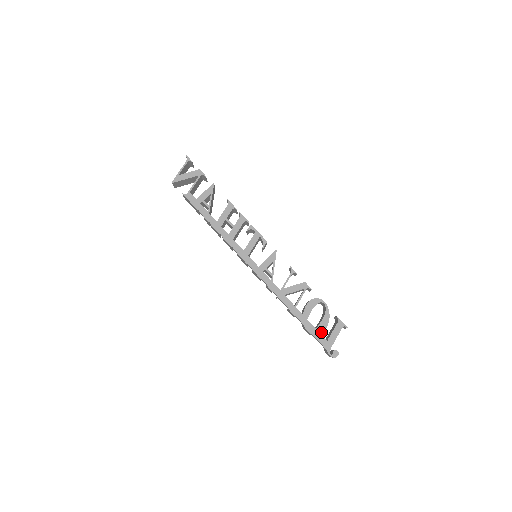
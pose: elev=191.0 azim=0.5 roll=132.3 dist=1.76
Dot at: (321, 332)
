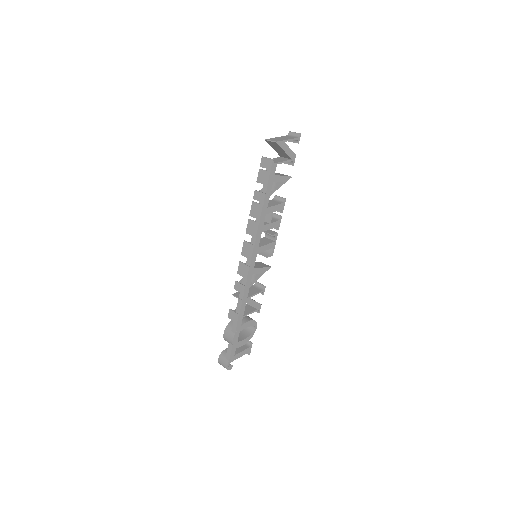
Dot at: (238, 347)
